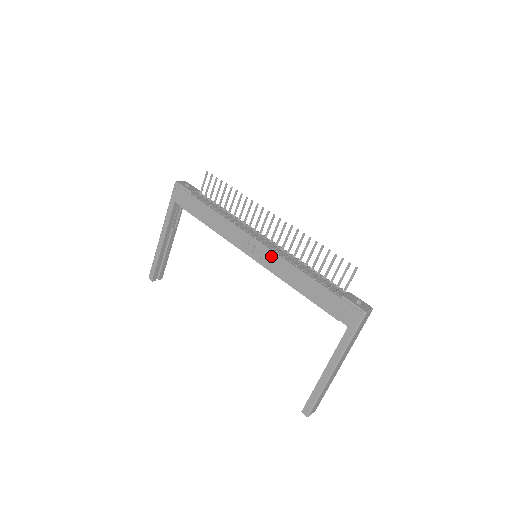
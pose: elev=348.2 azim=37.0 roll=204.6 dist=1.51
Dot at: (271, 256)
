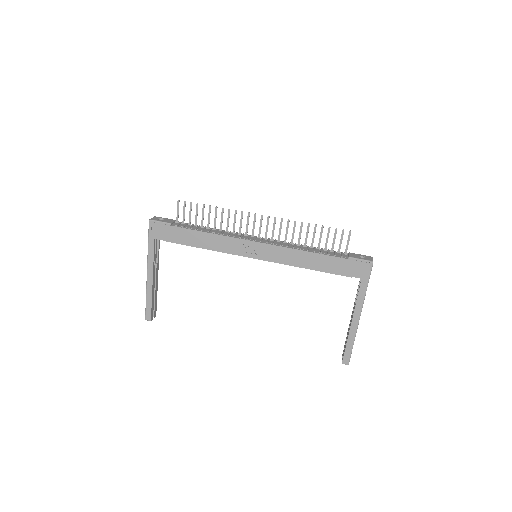
Dot at: (274, 250)
